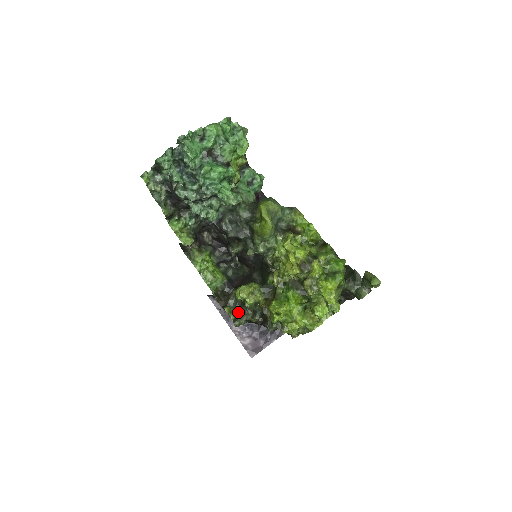
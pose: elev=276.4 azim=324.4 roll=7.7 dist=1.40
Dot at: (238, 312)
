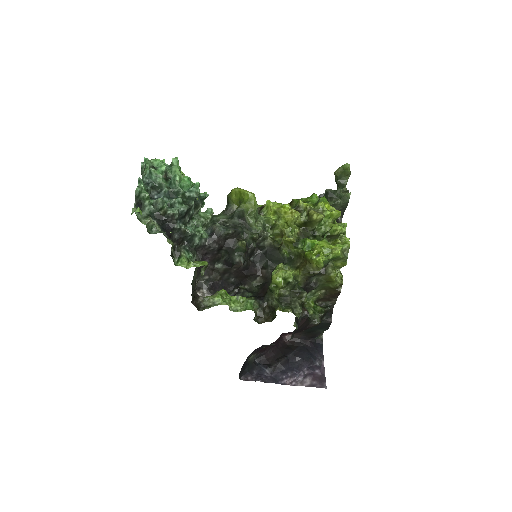
Dot at: (288, 306)
